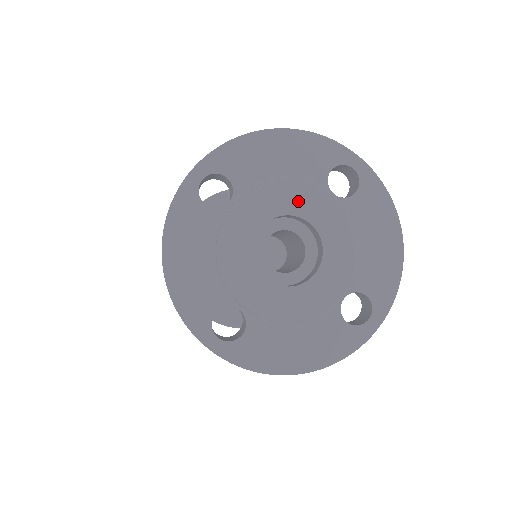
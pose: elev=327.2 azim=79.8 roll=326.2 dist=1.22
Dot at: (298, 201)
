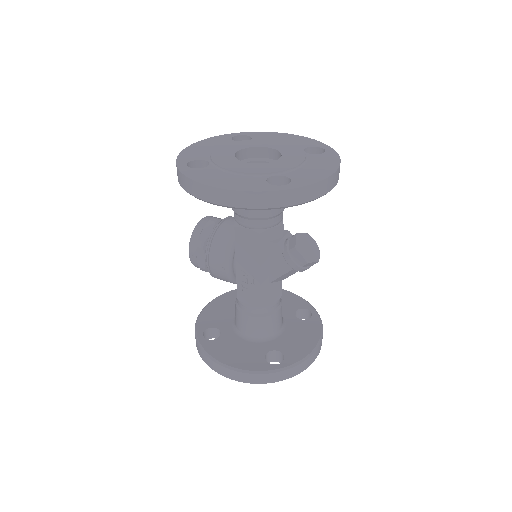
Dot at: (281, 147)
